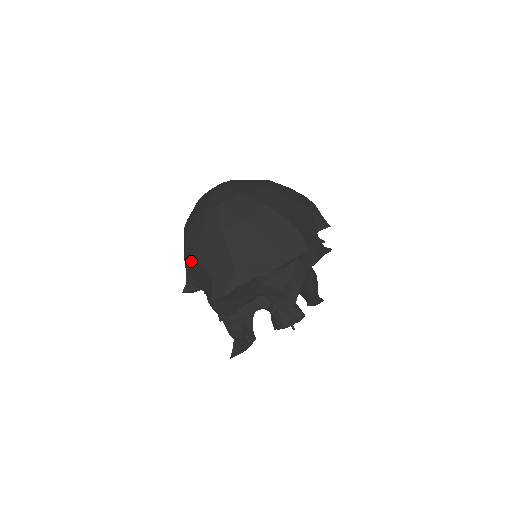
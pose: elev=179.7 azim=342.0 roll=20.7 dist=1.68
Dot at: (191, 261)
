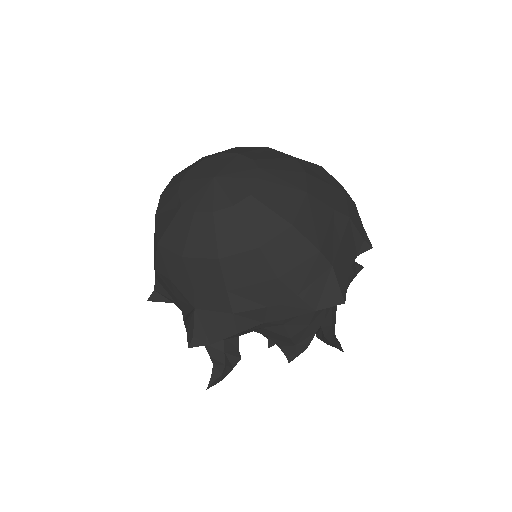
Dot at: (165, 277)
